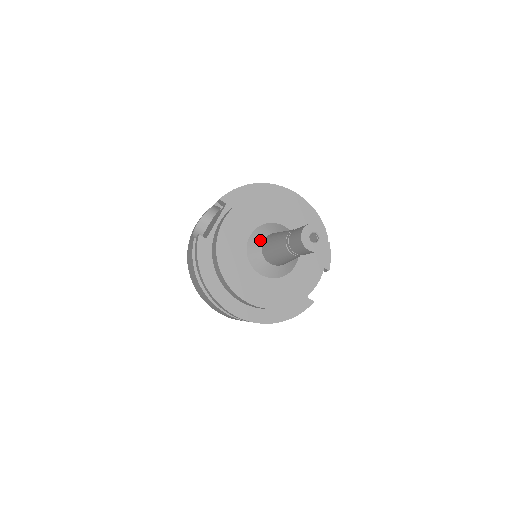
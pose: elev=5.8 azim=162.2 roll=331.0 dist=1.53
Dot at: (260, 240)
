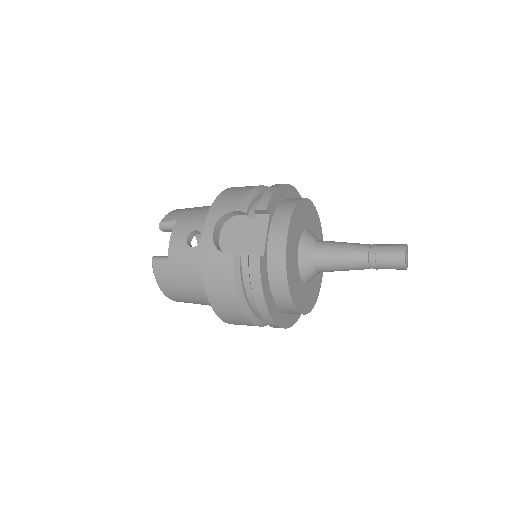
Dot at: (310, 251)
